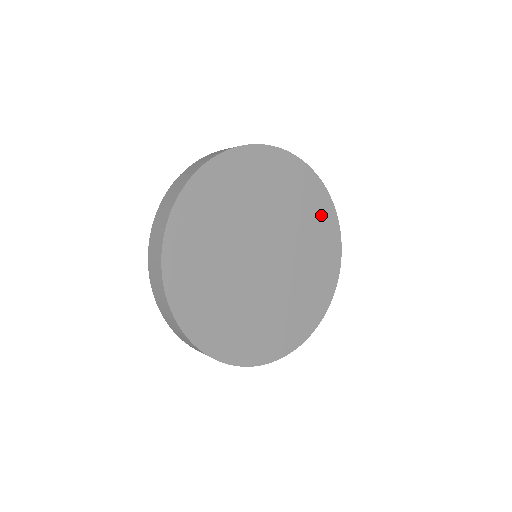
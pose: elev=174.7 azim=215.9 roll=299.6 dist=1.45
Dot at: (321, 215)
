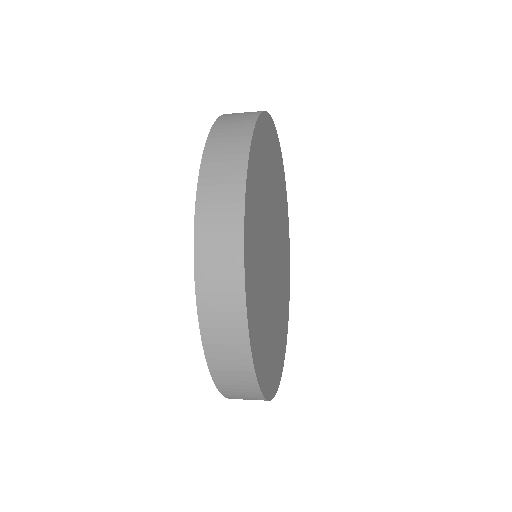
Dot at: (286, 310)
